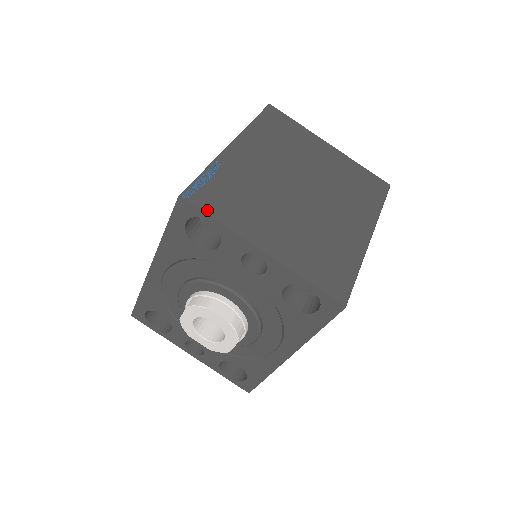
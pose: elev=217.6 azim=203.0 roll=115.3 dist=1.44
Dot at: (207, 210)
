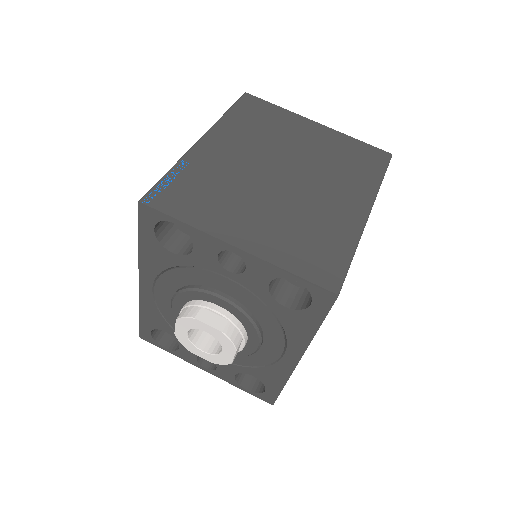
Dot at: (170, 212)
